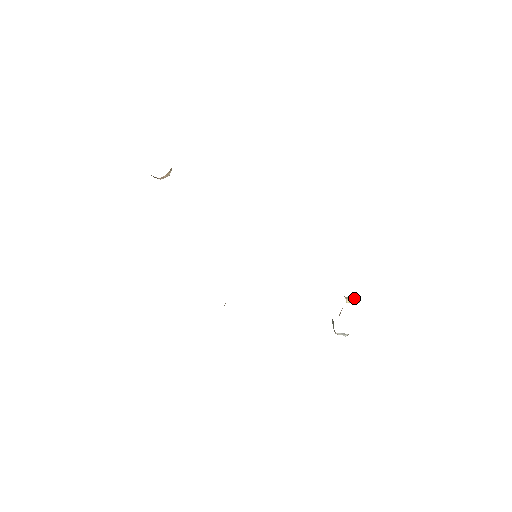
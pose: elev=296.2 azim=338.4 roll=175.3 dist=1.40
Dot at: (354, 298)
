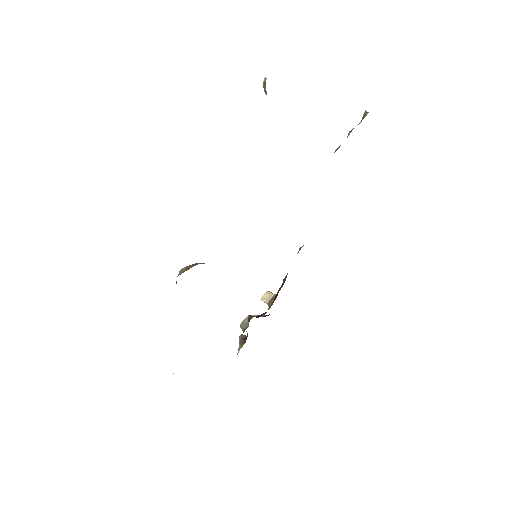
Dot at: occluded
